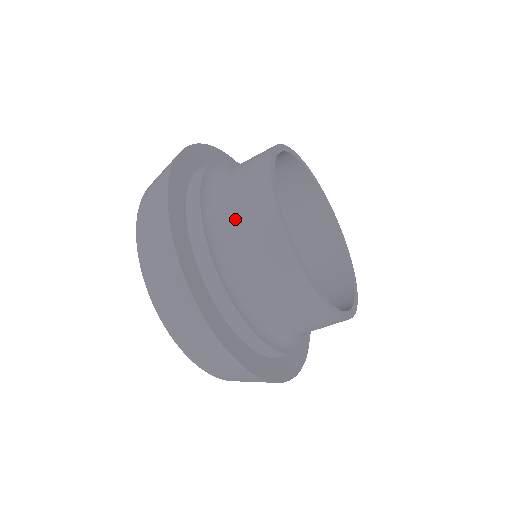
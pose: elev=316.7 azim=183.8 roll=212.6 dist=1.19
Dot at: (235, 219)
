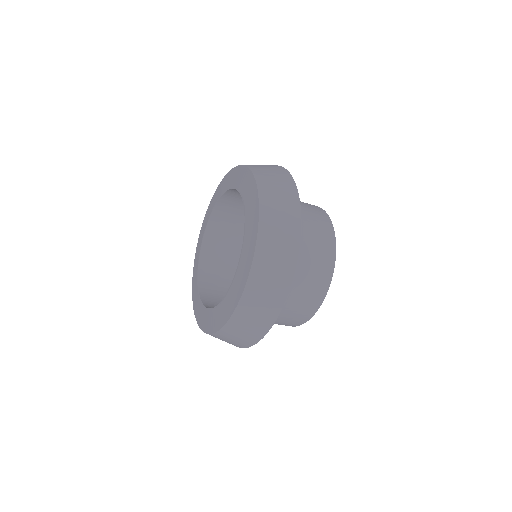
Dot at: (304, 281)
